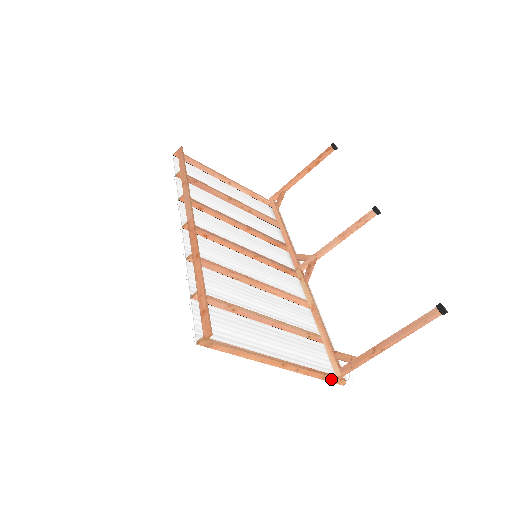
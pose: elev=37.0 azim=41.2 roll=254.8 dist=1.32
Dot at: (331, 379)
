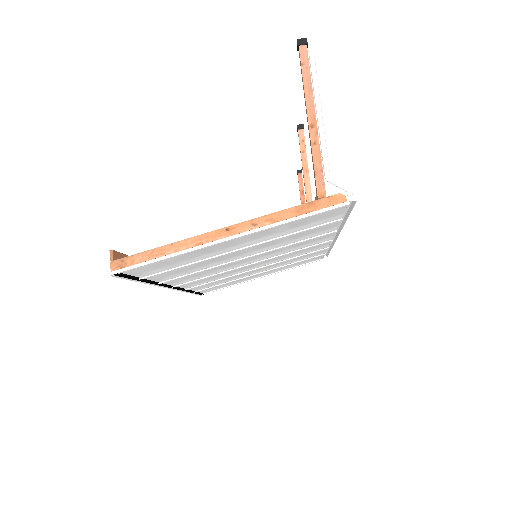
Dot at: (315, 205)
